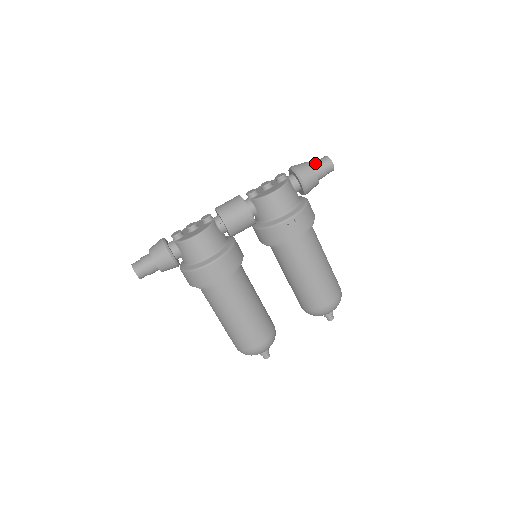
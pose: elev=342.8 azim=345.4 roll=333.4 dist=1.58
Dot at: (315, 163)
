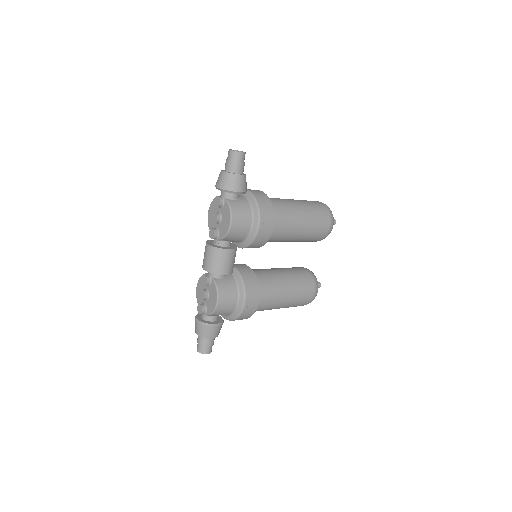
Dot at: (230, 167)
